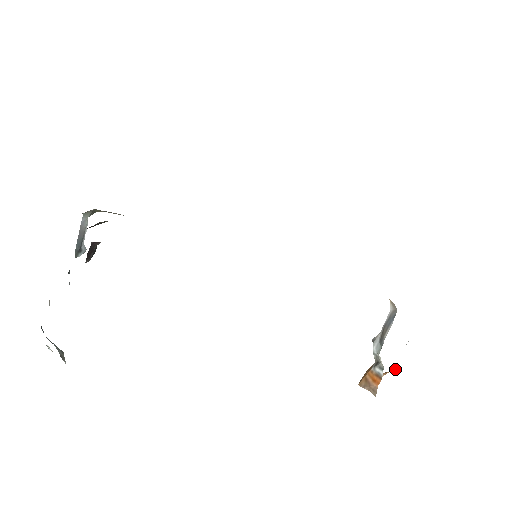
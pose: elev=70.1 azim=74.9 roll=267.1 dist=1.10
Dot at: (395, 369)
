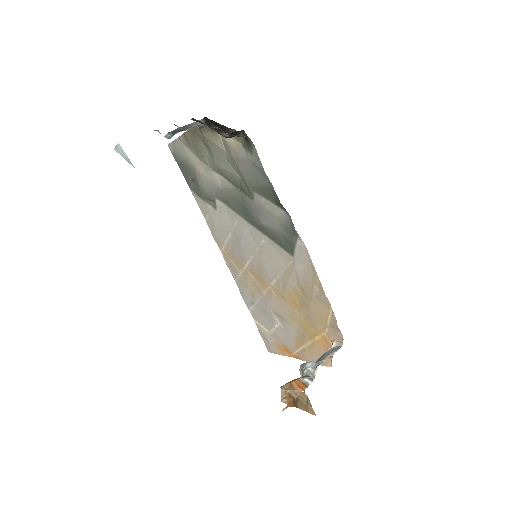
Dot at: (287, 407)
